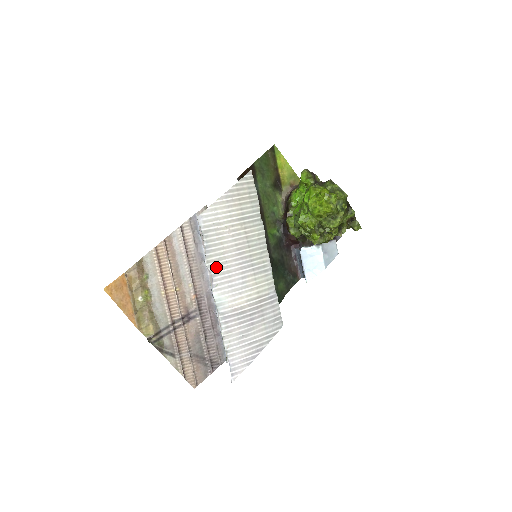
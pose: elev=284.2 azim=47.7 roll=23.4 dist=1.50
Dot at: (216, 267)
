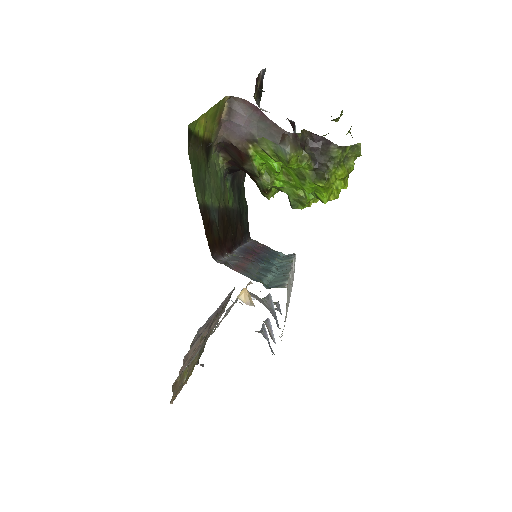
Dot at: occluded
